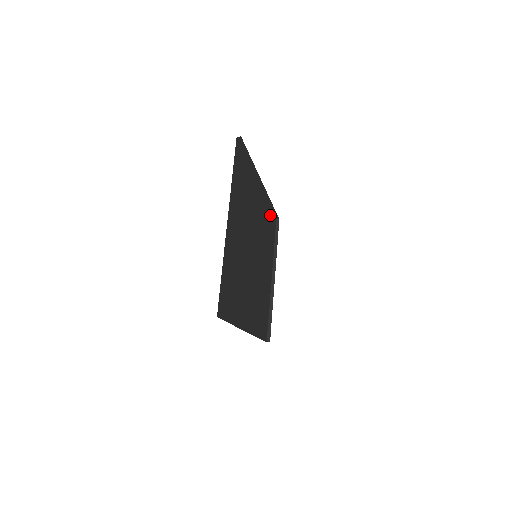
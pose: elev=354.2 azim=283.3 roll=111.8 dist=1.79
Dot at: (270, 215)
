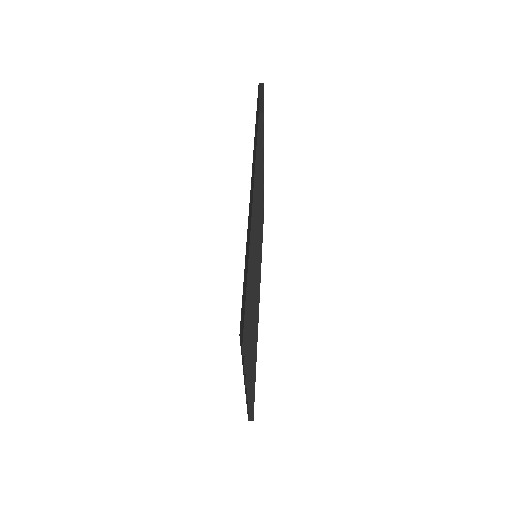
Dot at: occluded
